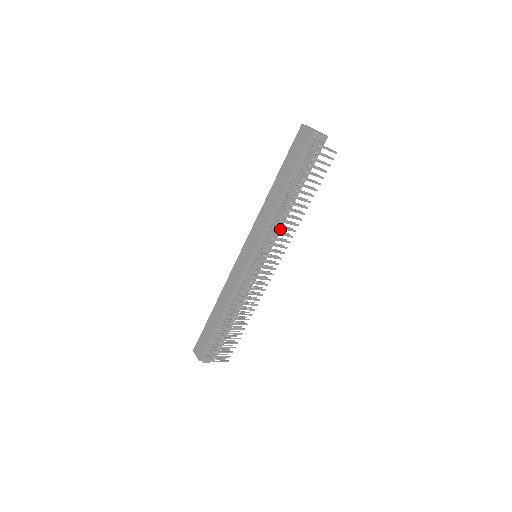
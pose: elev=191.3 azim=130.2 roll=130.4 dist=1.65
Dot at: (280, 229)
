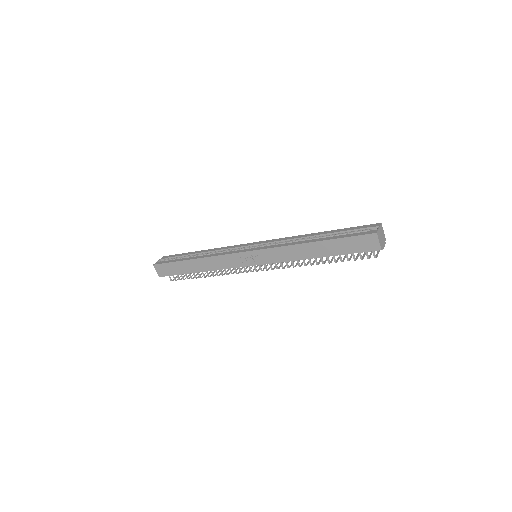
Dot at: occluded
